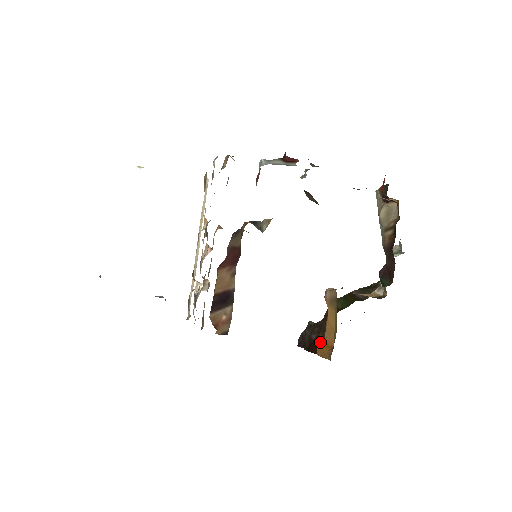
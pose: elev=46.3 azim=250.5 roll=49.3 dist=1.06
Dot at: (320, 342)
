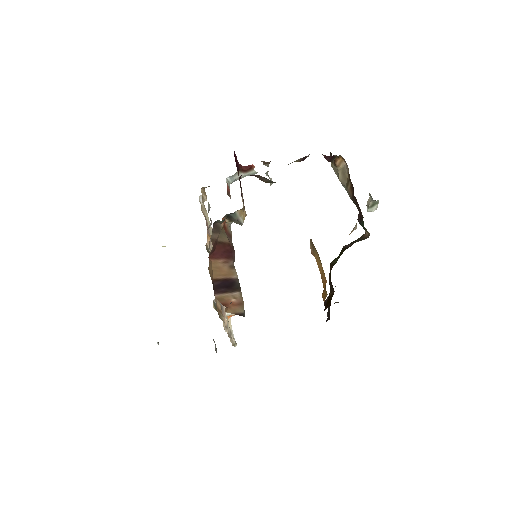
Dot at: (330, 297)
